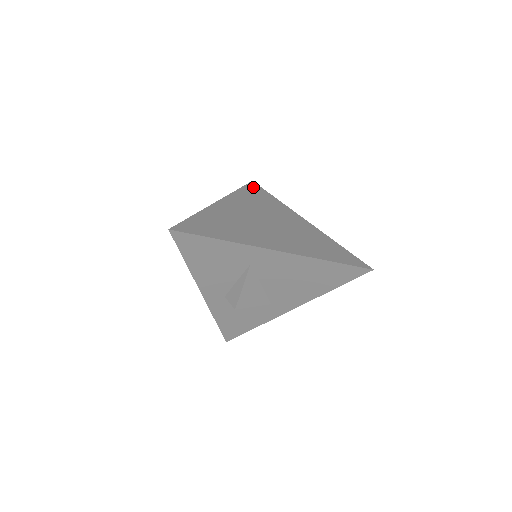
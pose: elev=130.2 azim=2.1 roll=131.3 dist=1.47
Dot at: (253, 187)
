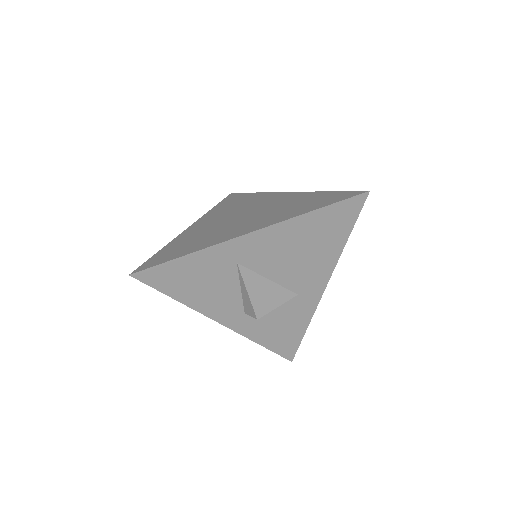
Dot at: (231, 197)
